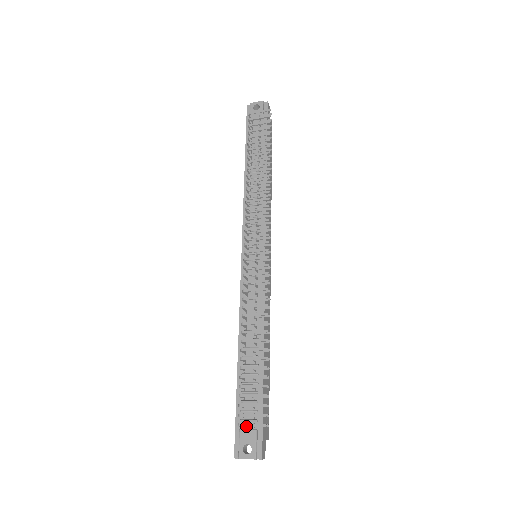
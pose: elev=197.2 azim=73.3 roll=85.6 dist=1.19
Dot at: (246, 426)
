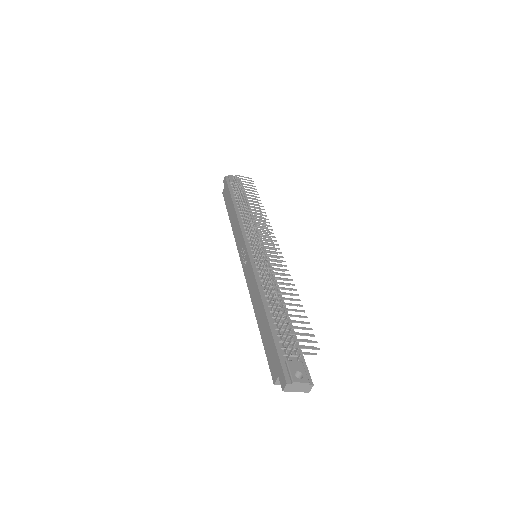
Dot at: (302, 348)
